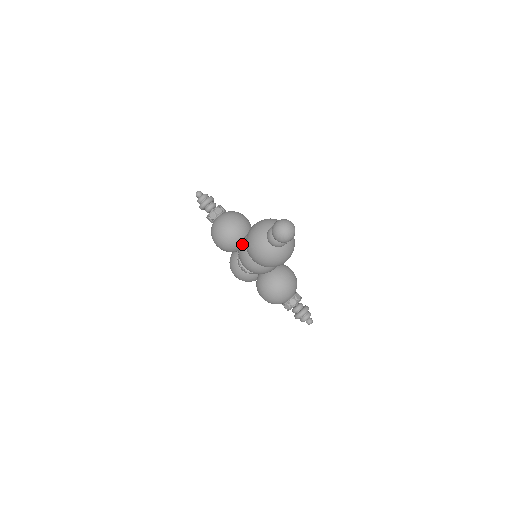
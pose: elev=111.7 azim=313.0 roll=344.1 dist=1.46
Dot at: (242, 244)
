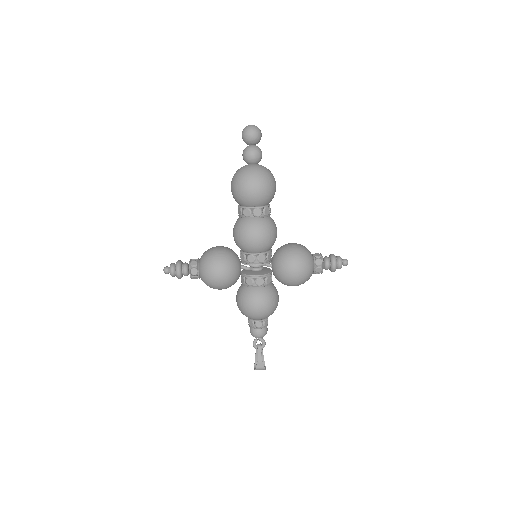
Dot at: (237, 227)
